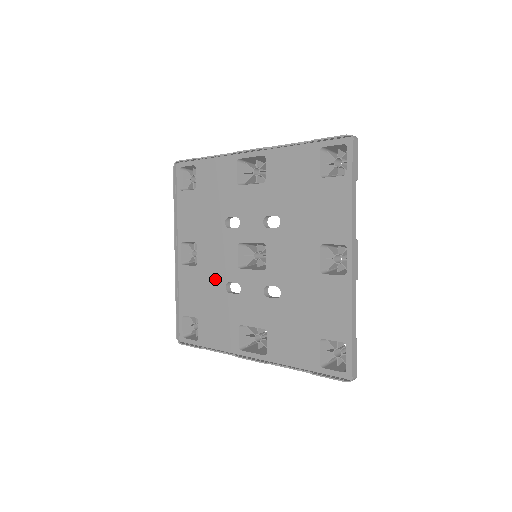
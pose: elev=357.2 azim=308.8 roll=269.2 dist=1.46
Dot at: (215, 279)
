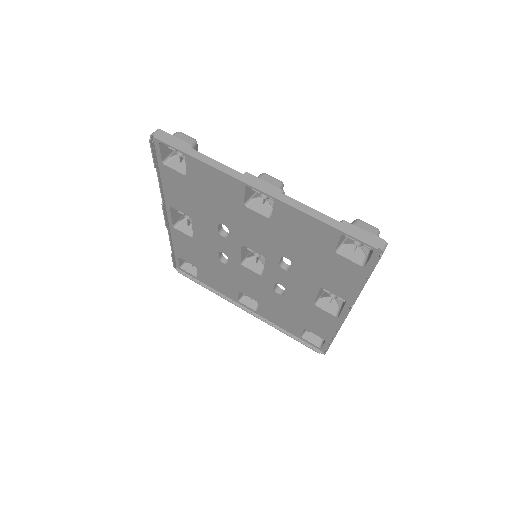
Dot at: (270, 297)
